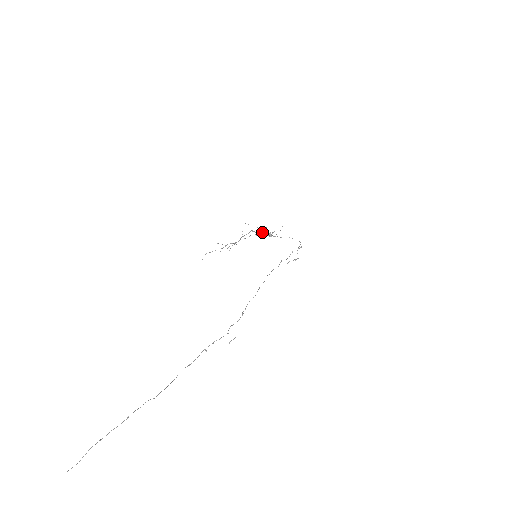
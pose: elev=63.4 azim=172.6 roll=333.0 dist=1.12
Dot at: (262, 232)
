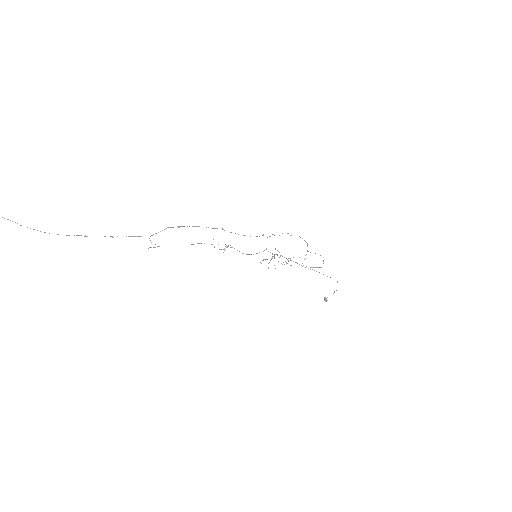
Dot at: (282, 256)
